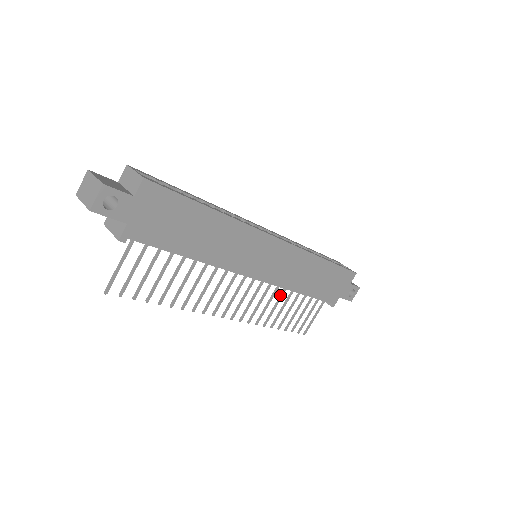
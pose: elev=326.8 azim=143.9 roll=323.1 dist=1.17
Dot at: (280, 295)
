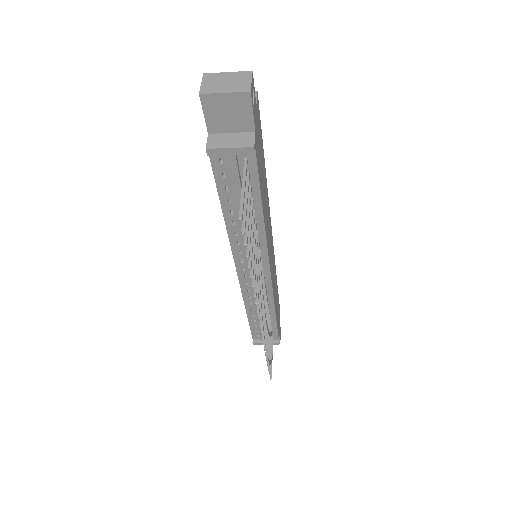
Dot at: occluded
